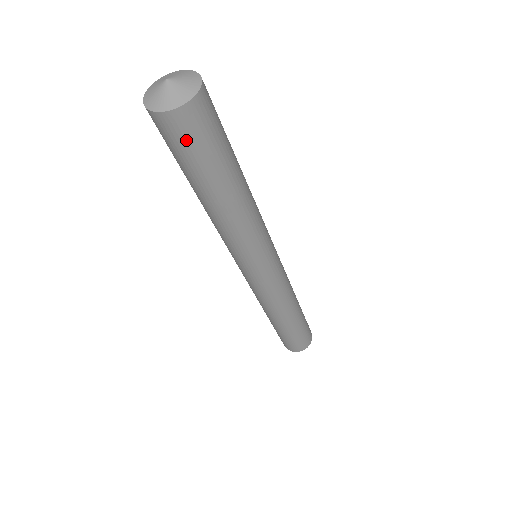
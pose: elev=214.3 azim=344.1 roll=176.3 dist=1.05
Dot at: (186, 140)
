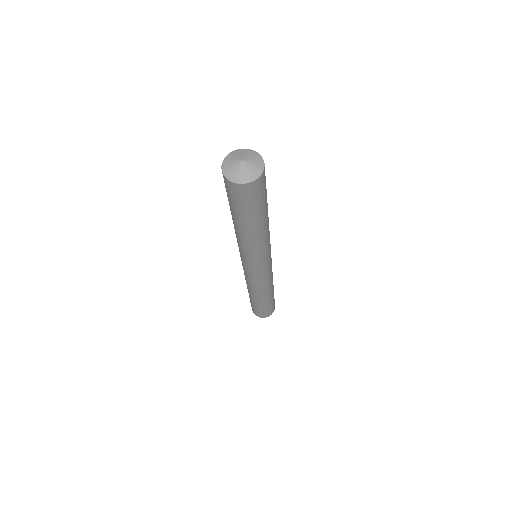
Dot at: (238, 197)
